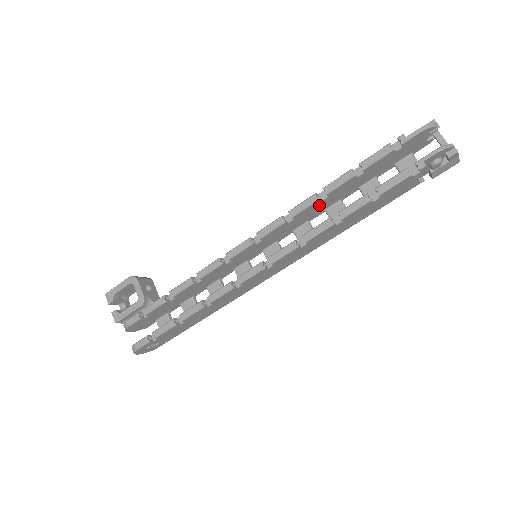
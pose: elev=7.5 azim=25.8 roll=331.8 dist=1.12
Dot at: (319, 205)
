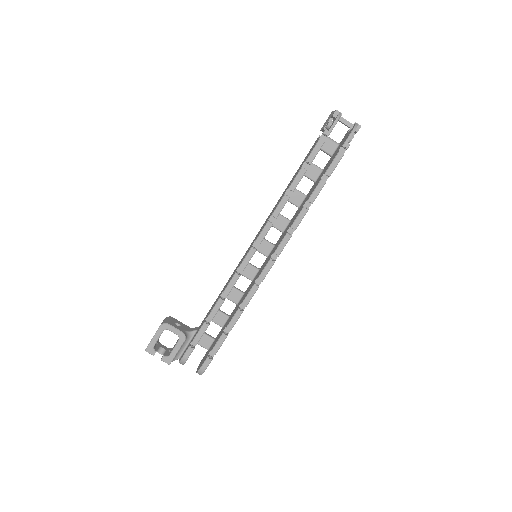
Dot at: occluded
